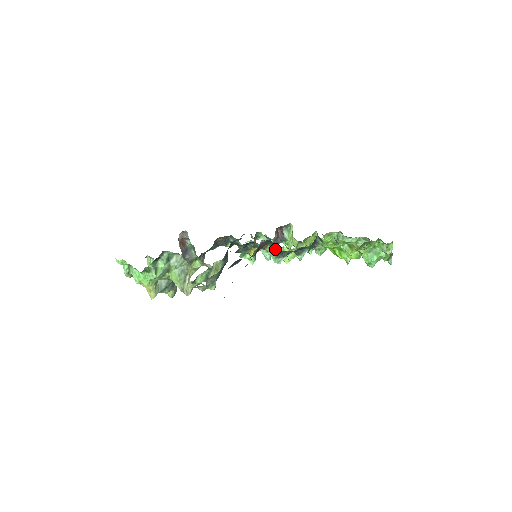
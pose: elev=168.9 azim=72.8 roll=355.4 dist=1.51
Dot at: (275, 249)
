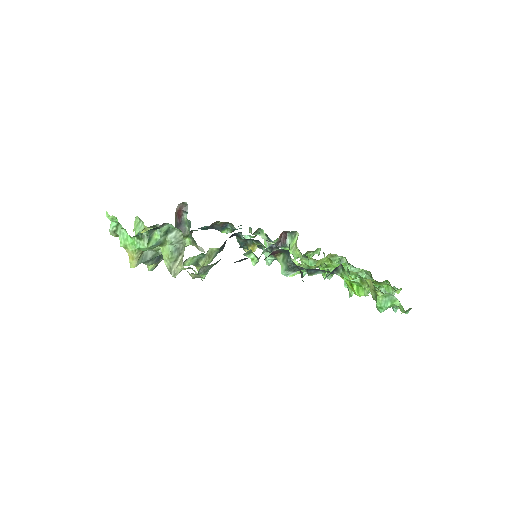
Dot at: (289, 261)
